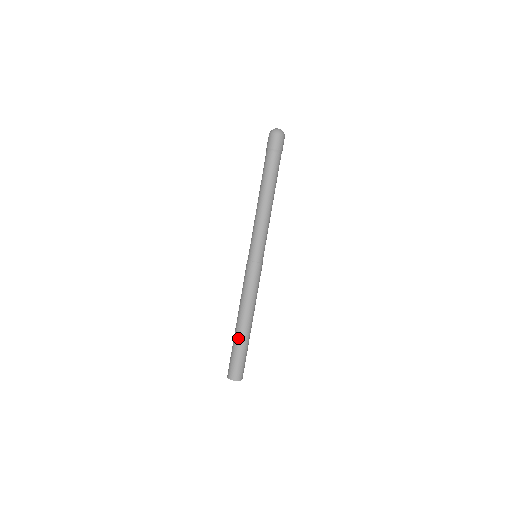
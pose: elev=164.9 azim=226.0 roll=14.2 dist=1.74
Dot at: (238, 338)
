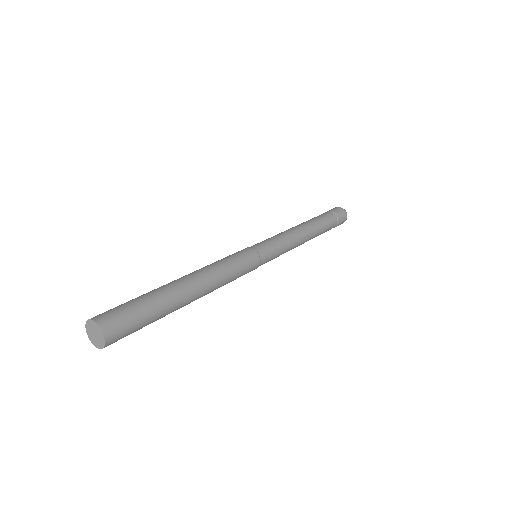
Dot at: (160, 287)
